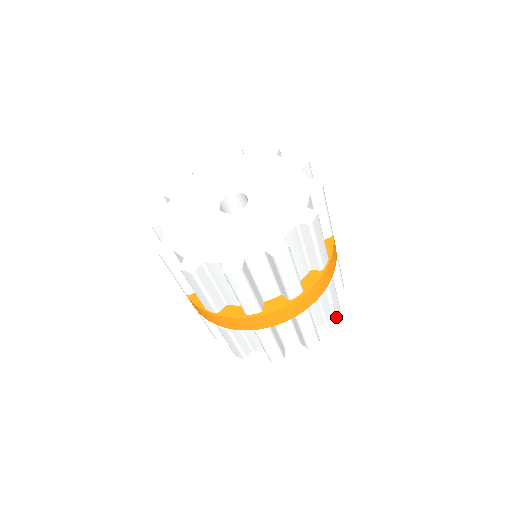
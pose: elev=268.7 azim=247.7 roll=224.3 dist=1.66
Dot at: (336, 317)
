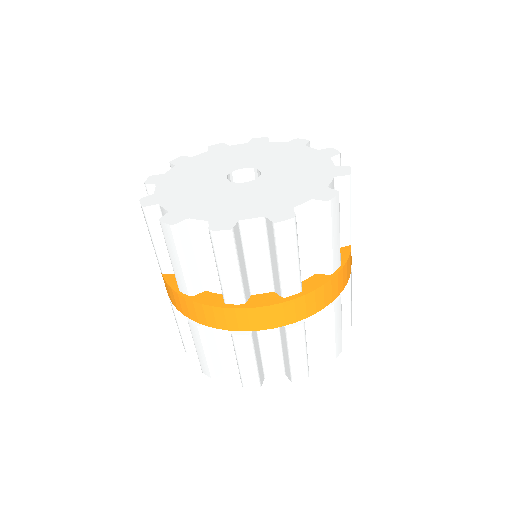
Dot at: (335, 353)
